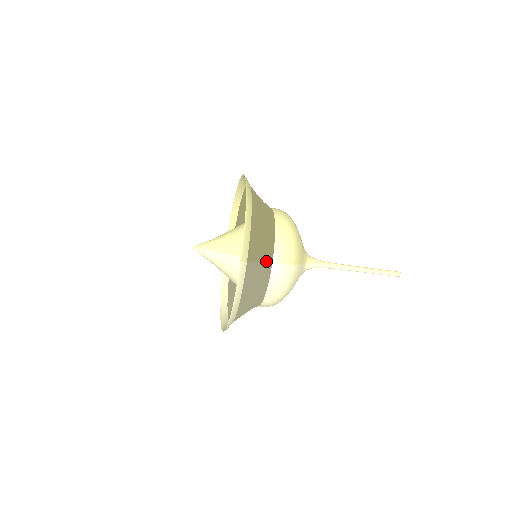
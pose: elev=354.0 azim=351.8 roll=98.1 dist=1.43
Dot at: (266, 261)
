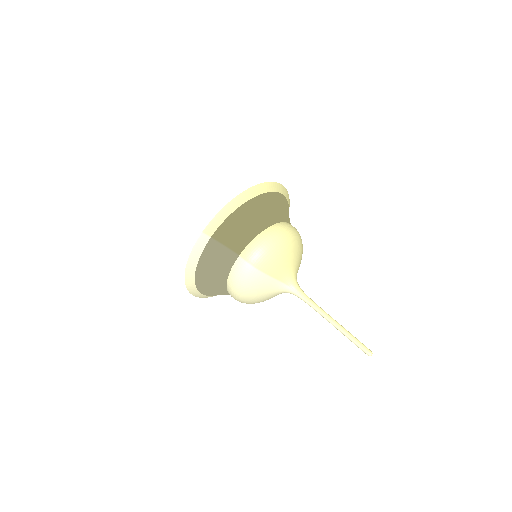
Dot at: (234, 250)
